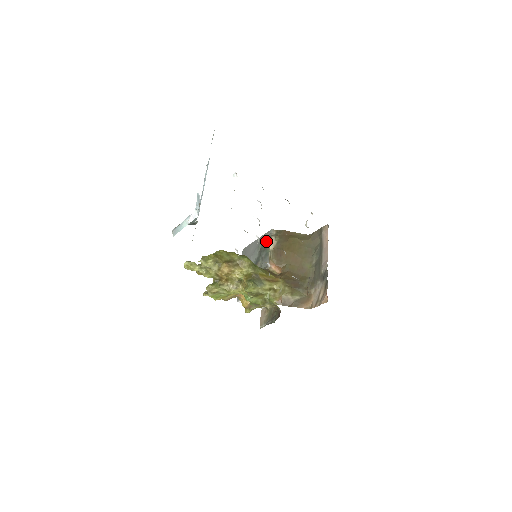
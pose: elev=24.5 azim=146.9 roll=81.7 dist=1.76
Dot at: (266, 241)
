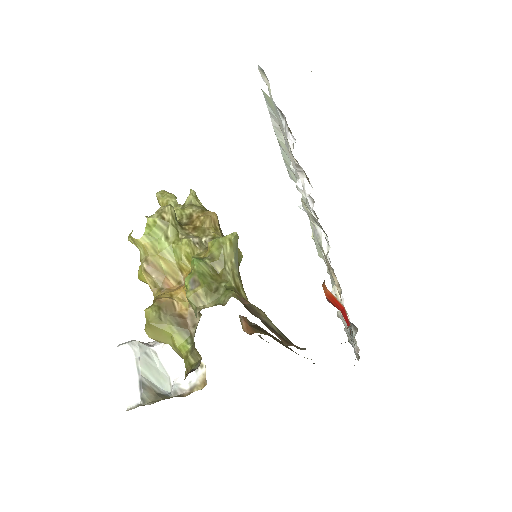
Dot at: occluded
